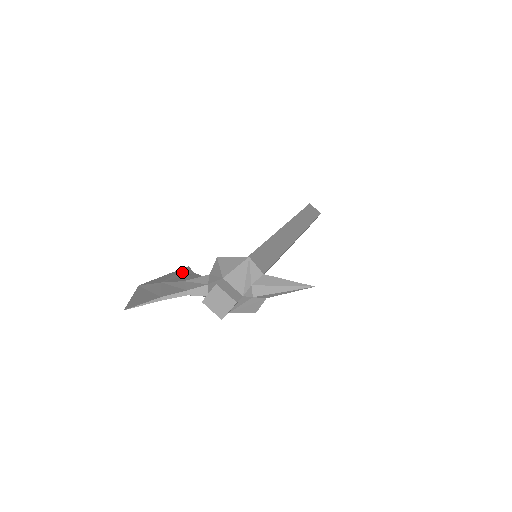
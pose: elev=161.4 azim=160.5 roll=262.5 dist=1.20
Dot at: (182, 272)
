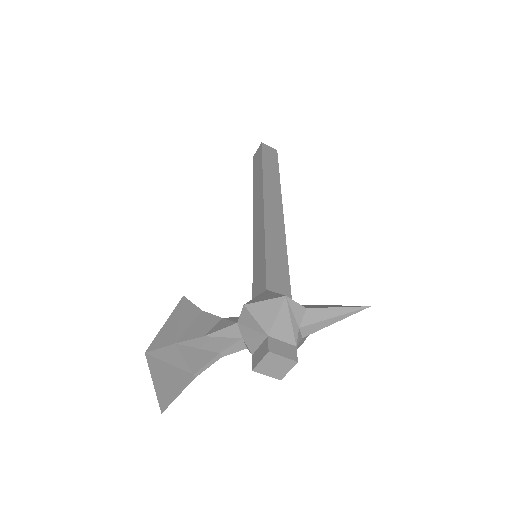
Dot at: (185, 313)
